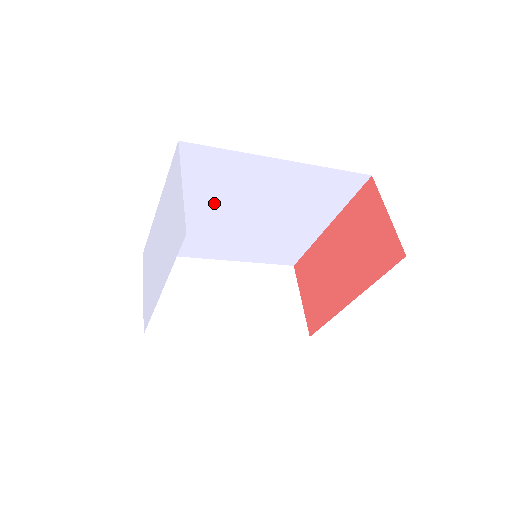
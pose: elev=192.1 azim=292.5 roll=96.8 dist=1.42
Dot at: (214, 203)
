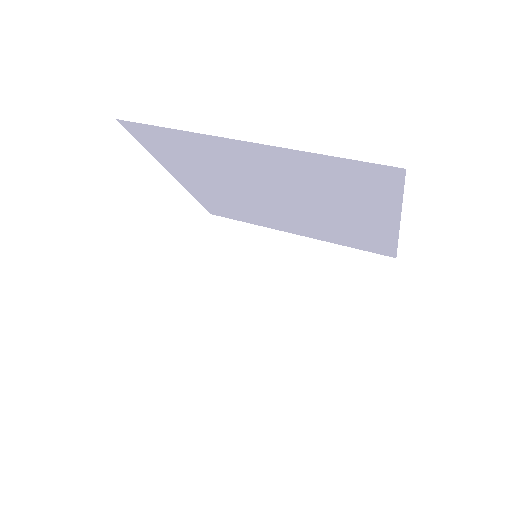
Dot at: (221, 180)
